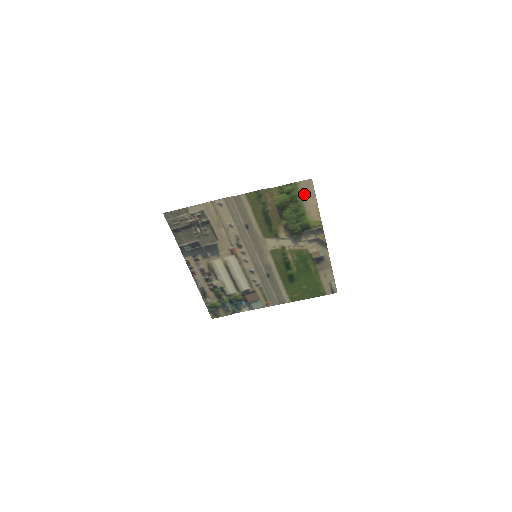
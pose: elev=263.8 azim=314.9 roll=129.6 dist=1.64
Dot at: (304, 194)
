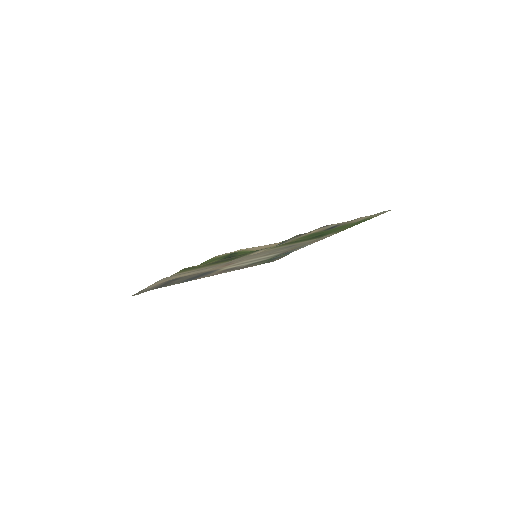
Dot at: occluded
